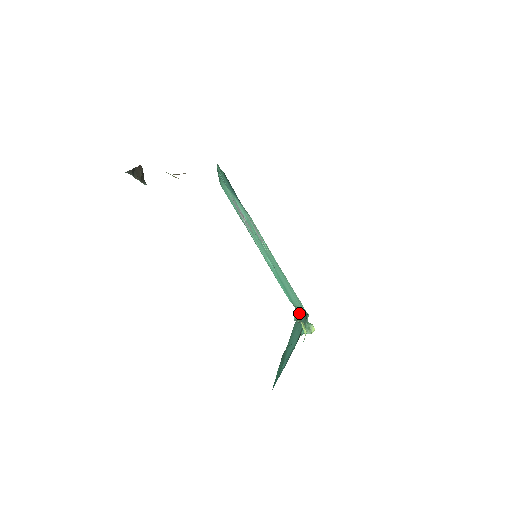
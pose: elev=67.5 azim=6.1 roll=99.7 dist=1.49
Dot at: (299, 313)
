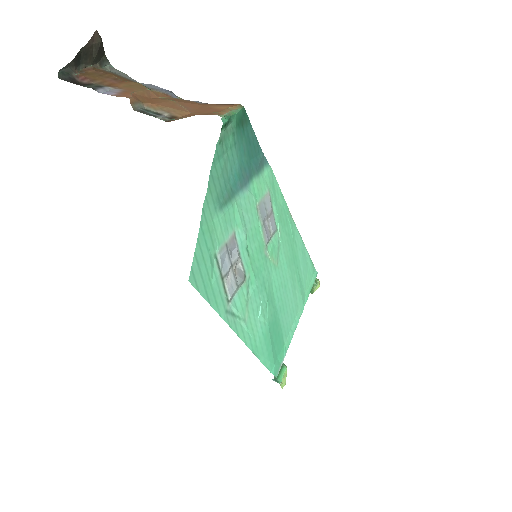
Dot at: (289, 344)
